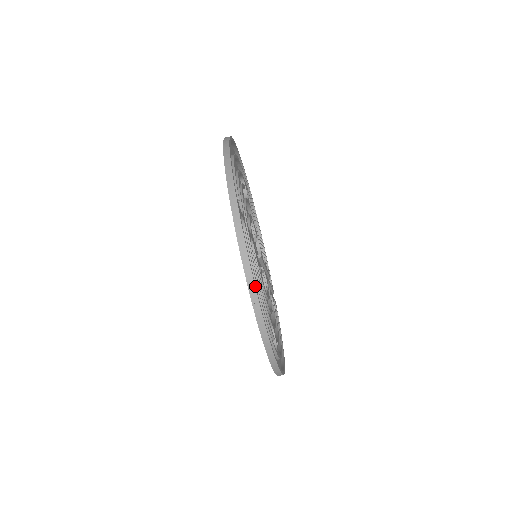
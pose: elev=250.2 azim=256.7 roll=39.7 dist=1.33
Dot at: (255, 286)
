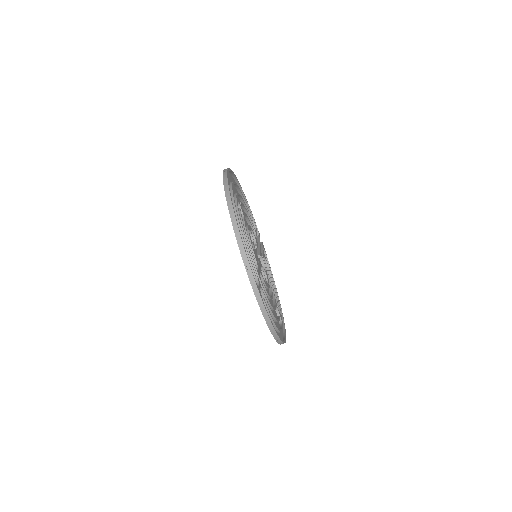
Dot at: (276, 332)
